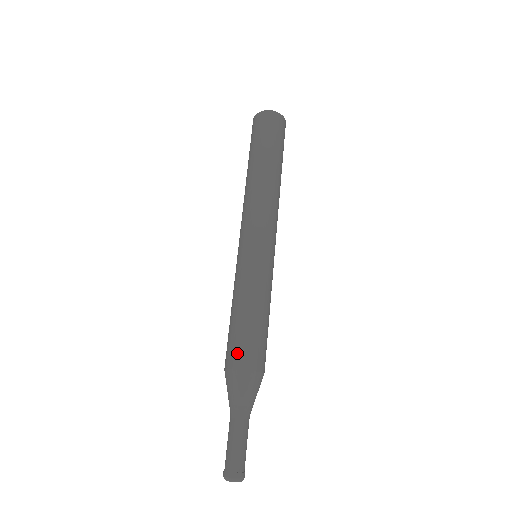
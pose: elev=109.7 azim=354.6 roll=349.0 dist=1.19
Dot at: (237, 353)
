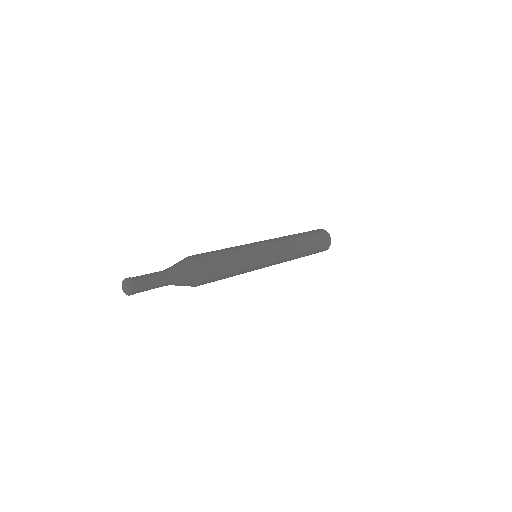
Dot at: occluded
